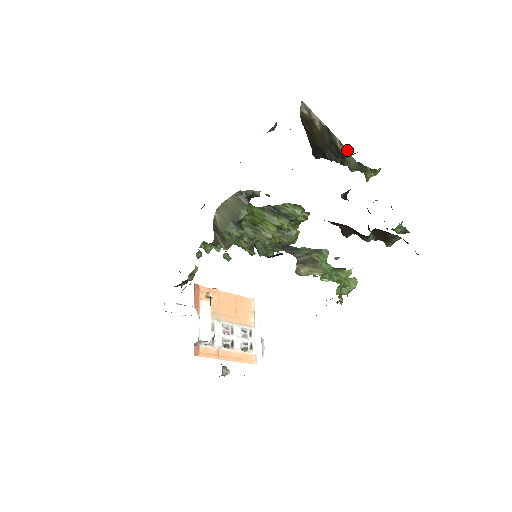
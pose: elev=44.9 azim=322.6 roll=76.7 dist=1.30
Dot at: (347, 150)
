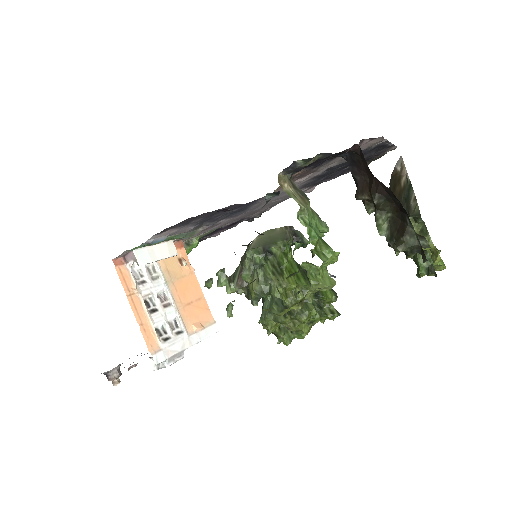
Dot at: (417, 203)
